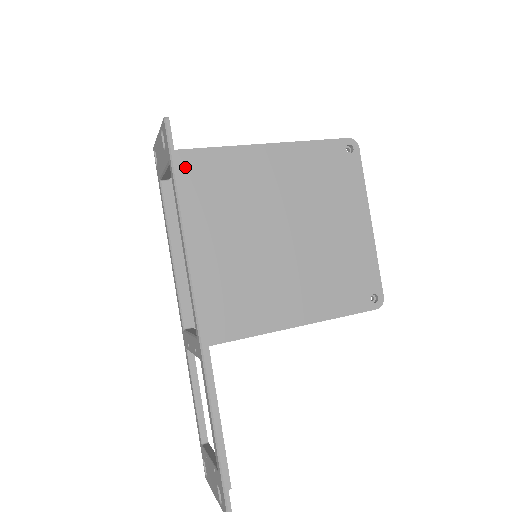
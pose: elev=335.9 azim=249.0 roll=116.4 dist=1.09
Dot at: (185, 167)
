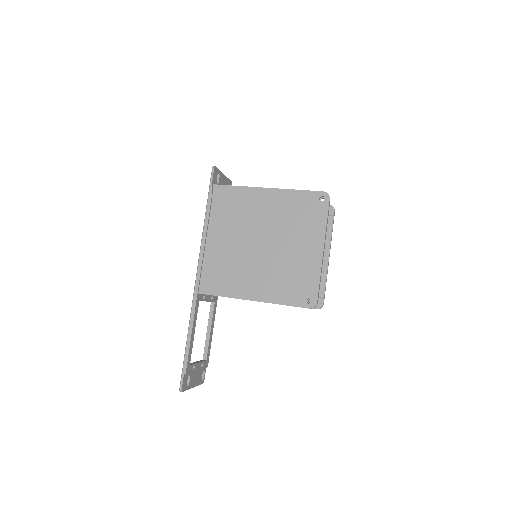
Dot at: (216, 194)
